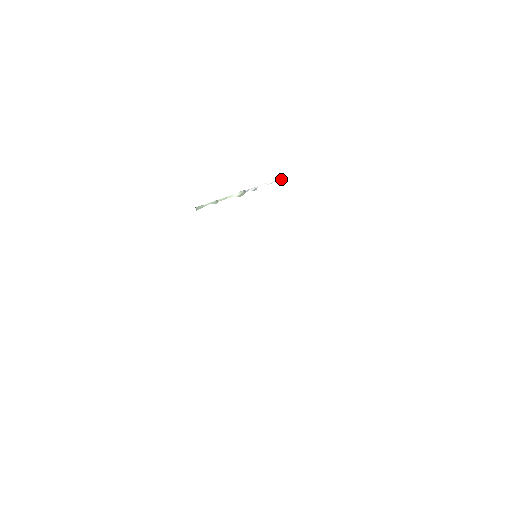
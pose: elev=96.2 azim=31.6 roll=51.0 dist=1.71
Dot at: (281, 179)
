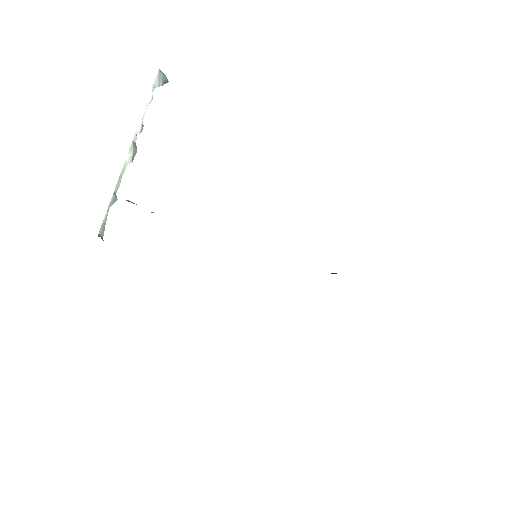
Dot at: (158, 80)
